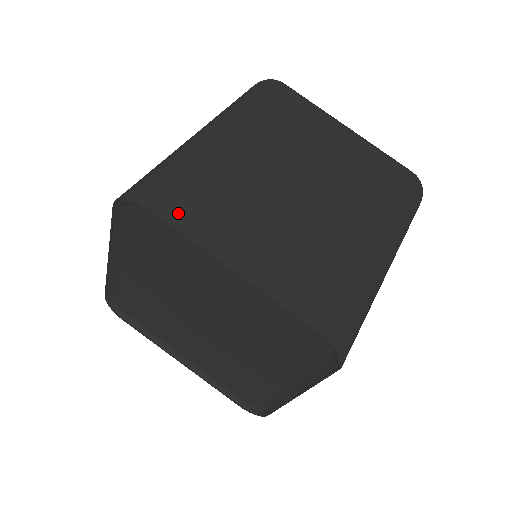
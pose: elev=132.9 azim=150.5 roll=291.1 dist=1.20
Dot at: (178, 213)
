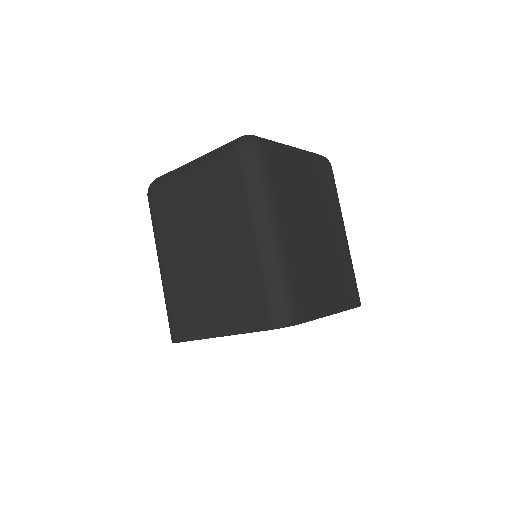
Dot at: (186, 332)
